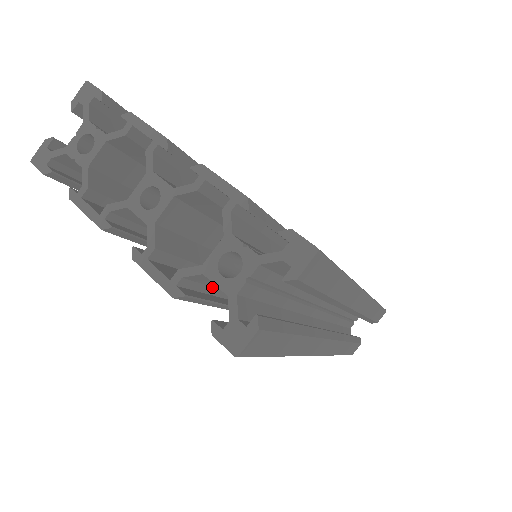
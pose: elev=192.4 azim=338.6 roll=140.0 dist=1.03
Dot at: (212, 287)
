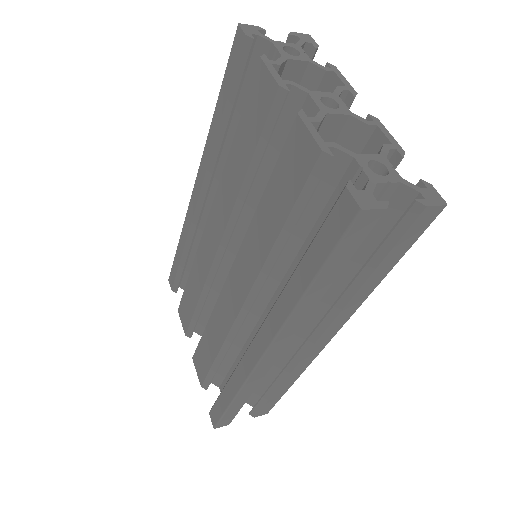
Dot at: occluded
